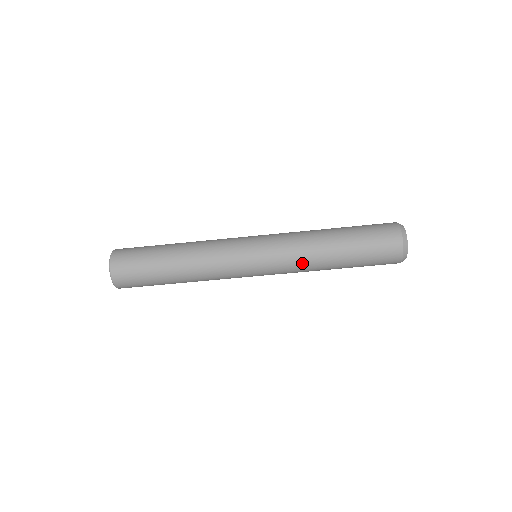
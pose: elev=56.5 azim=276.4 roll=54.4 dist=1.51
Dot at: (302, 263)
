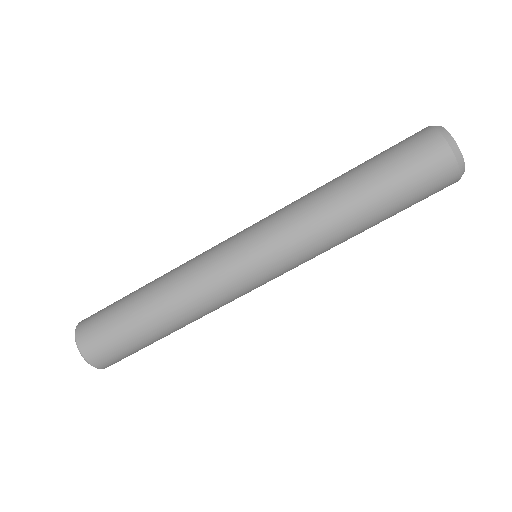
Dot at: (313, 229)
